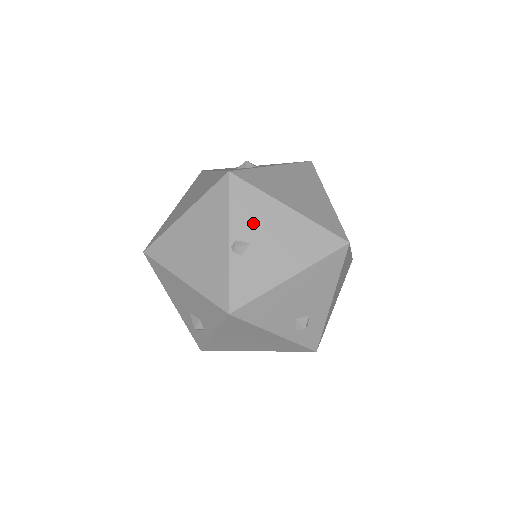
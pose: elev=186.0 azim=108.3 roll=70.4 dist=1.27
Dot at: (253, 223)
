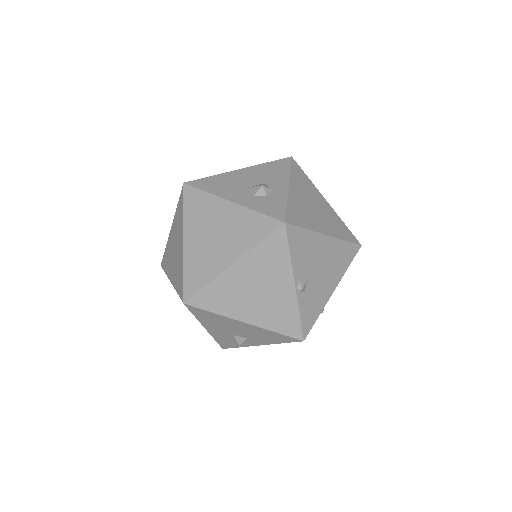
Dot at: (307, 261)
